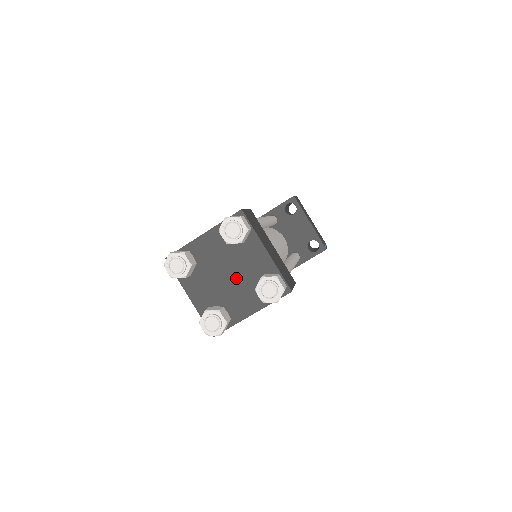
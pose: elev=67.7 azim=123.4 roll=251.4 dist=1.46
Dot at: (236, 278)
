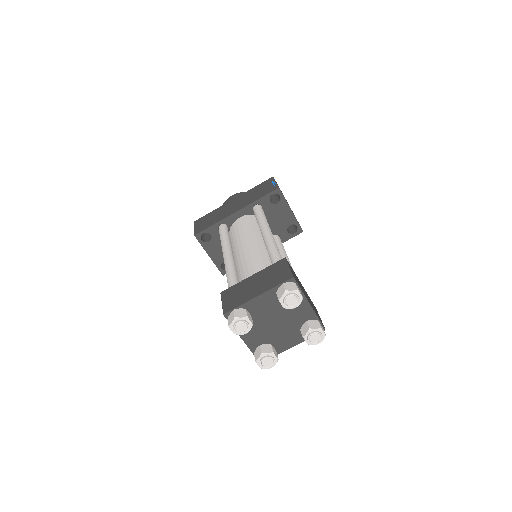
Dot at: (283, 324)
